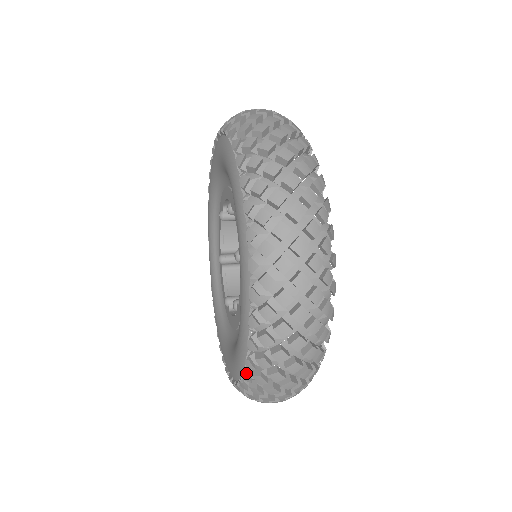
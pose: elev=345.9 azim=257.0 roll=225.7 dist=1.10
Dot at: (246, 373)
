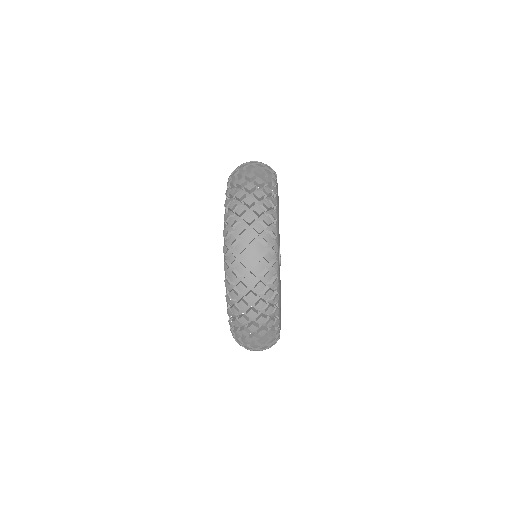
Dot at: (227, 295)
